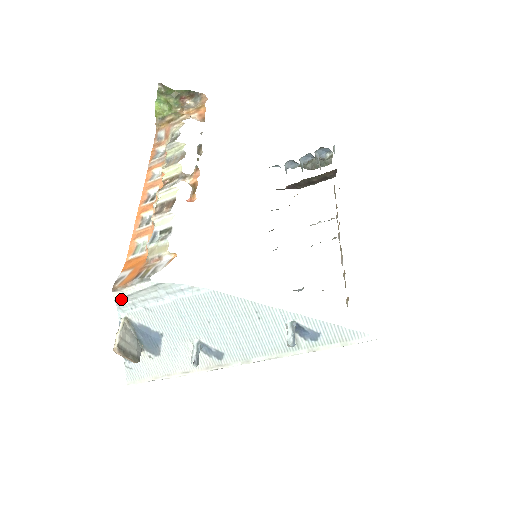
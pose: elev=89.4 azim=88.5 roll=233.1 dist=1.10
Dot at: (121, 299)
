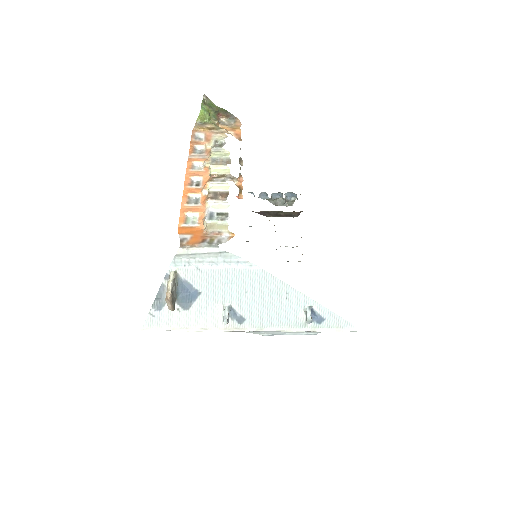
Dot at: (182, 255)
